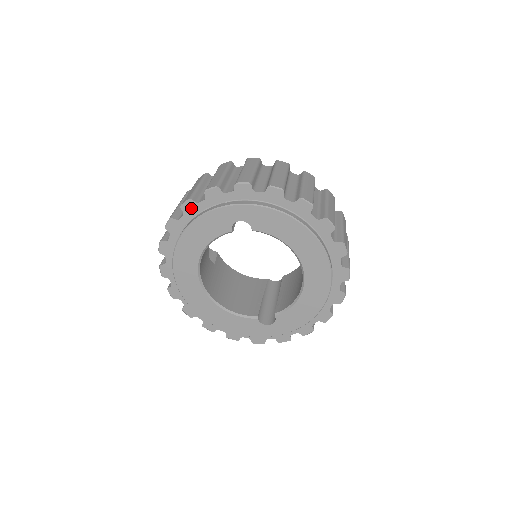
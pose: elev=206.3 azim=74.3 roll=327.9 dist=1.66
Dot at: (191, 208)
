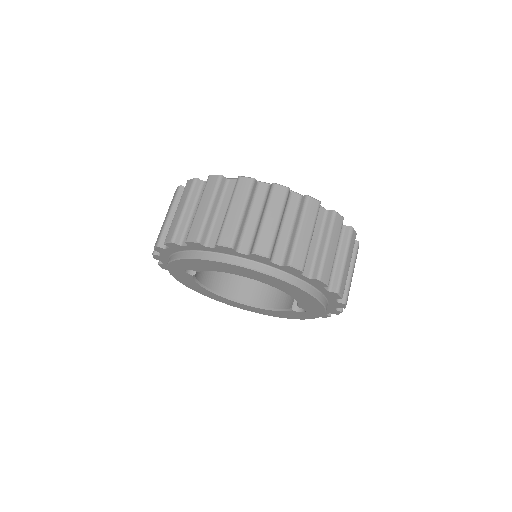
Dot at: (166, 267)
